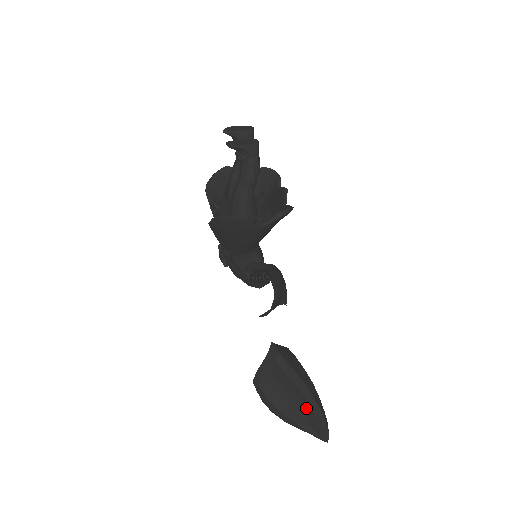
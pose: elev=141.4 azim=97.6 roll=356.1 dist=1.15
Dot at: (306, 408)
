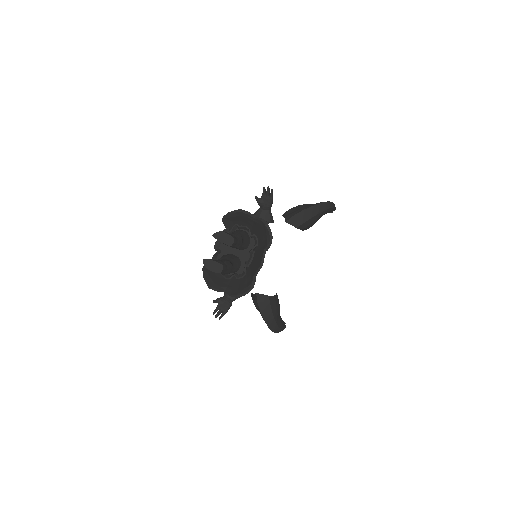
Dot at: occluded
